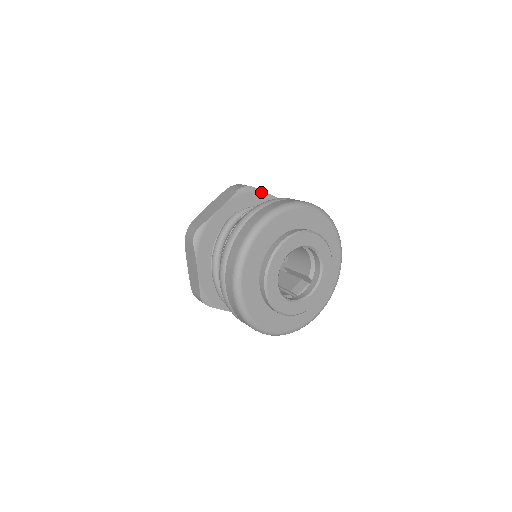
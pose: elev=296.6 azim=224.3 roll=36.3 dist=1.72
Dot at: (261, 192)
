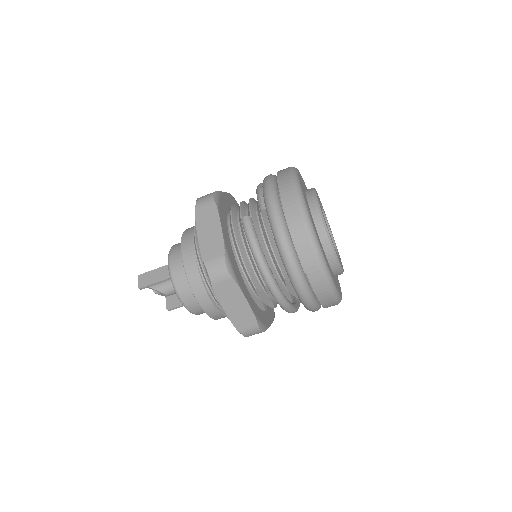
Dot at: (221, 193)
